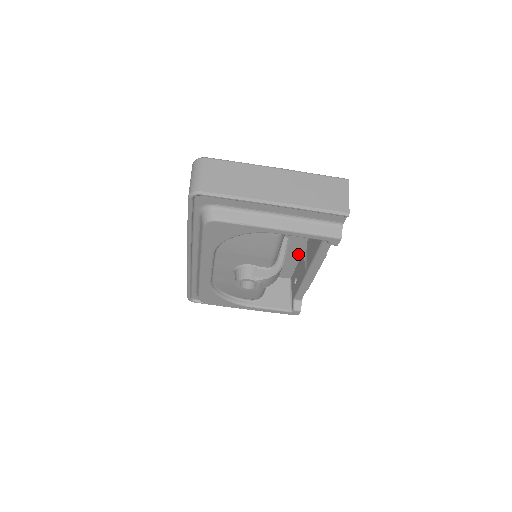
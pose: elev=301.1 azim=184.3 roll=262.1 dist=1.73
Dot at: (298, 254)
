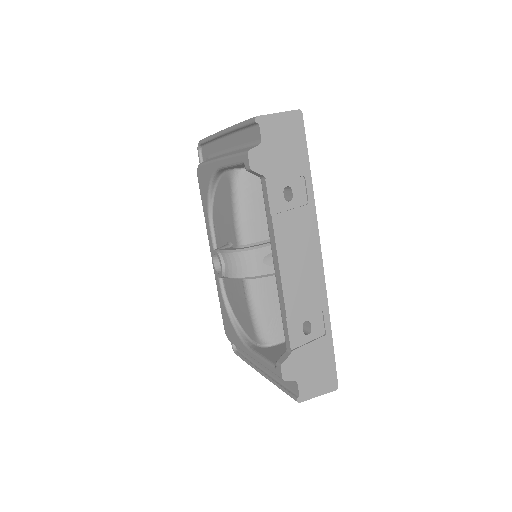
Dot at: occluded
